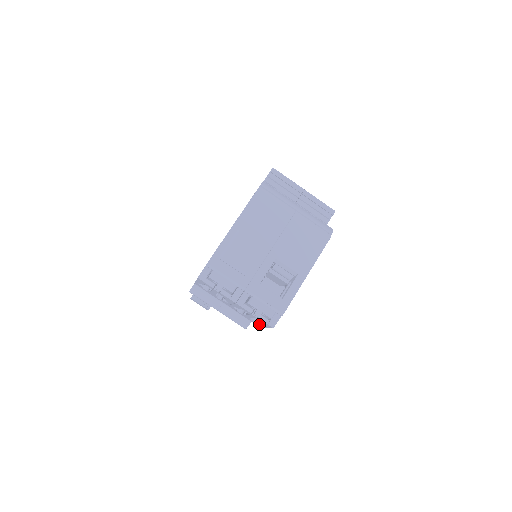
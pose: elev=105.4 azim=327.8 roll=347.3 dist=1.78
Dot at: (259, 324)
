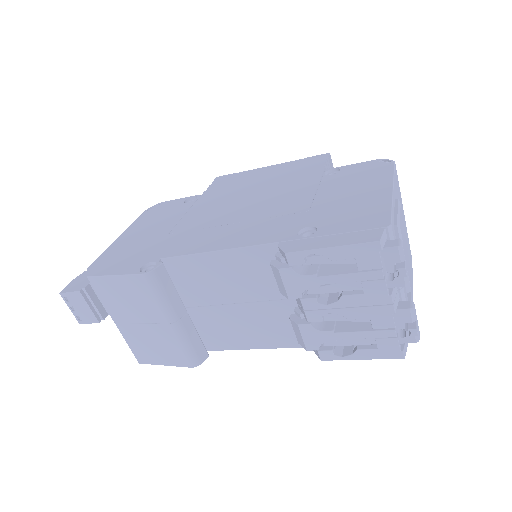
Dot at: (333, 353)
